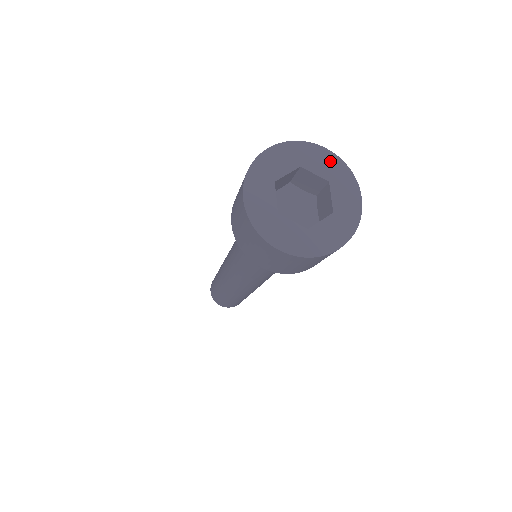
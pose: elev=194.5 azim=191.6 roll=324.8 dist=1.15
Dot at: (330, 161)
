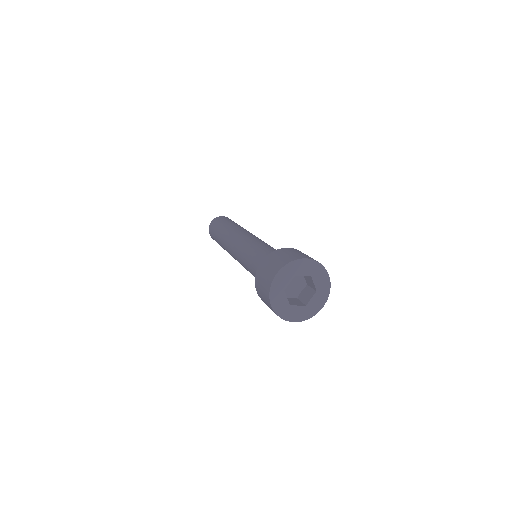
Dot at: (325, 282)
